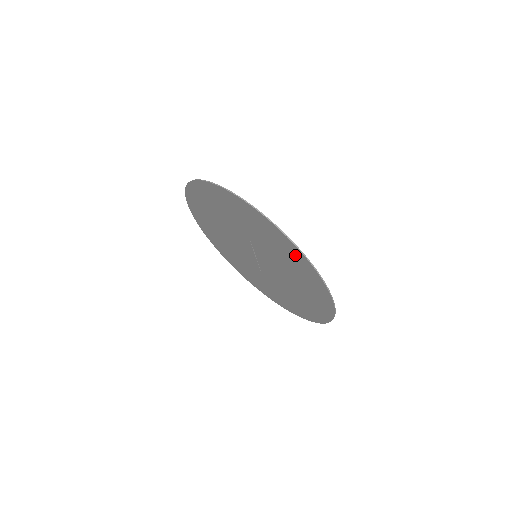
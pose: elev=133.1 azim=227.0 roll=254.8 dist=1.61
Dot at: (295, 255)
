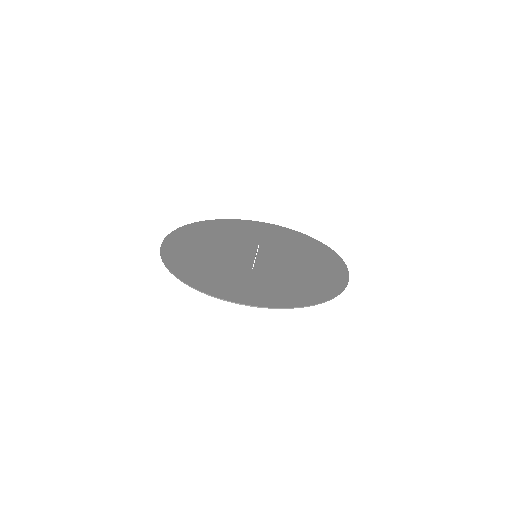
Dot at: (312, 295)
